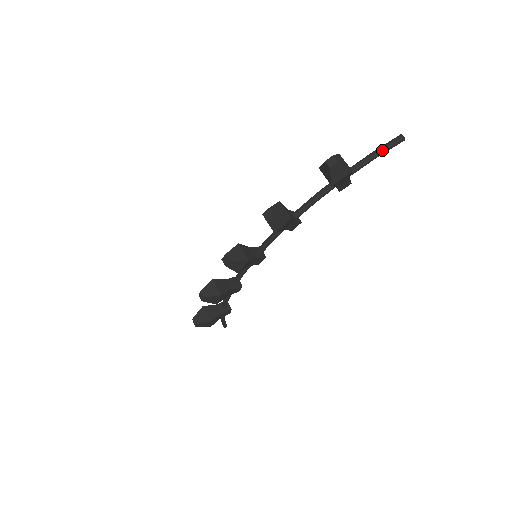
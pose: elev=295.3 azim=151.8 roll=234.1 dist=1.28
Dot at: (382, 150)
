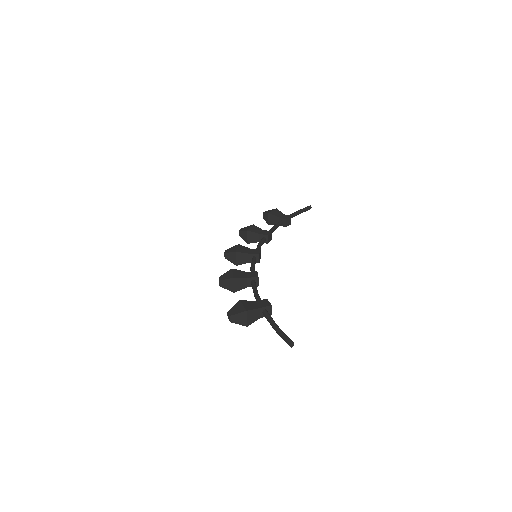
Dot at: (278, 334)
